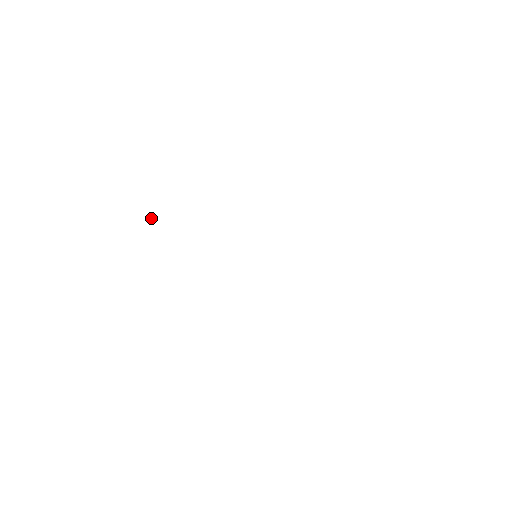
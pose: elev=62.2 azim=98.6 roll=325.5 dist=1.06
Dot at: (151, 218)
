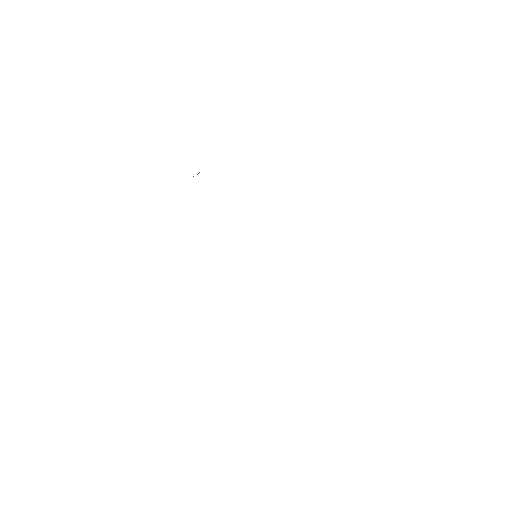
Dot at: occluded
